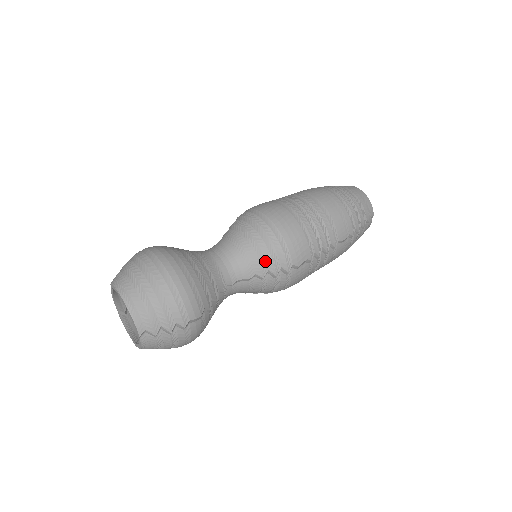
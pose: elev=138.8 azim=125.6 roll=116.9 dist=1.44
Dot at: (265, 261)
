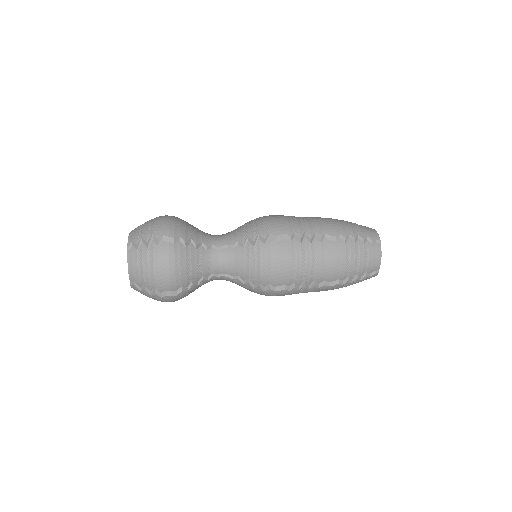
Dot at: (247, 231)
